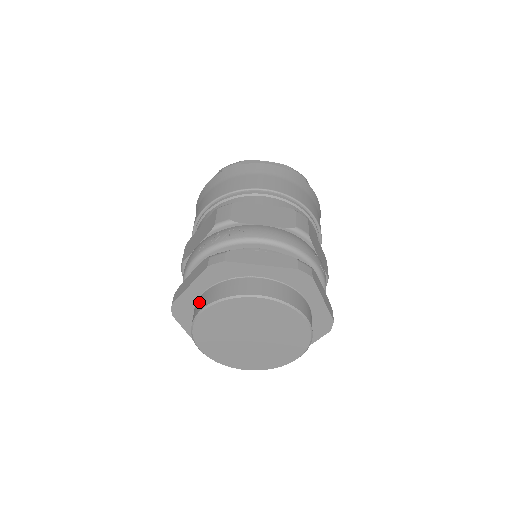
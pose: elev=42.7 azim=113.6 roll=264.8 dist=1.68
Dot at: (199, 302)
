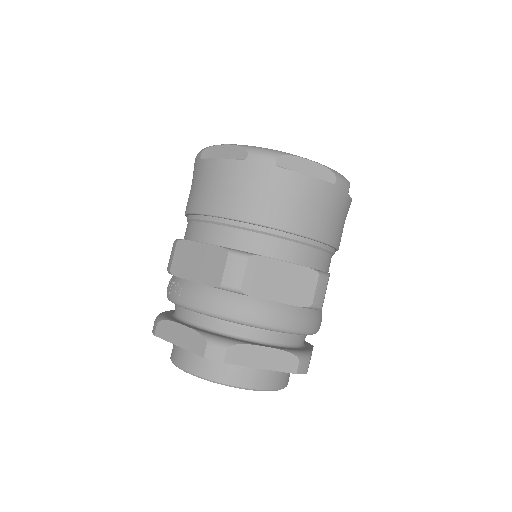
Dot at: occluded
